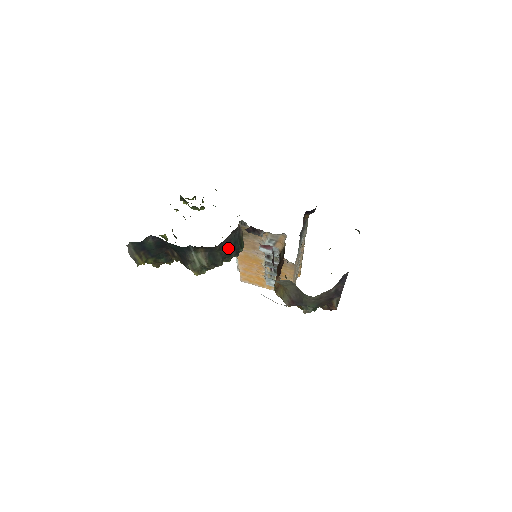
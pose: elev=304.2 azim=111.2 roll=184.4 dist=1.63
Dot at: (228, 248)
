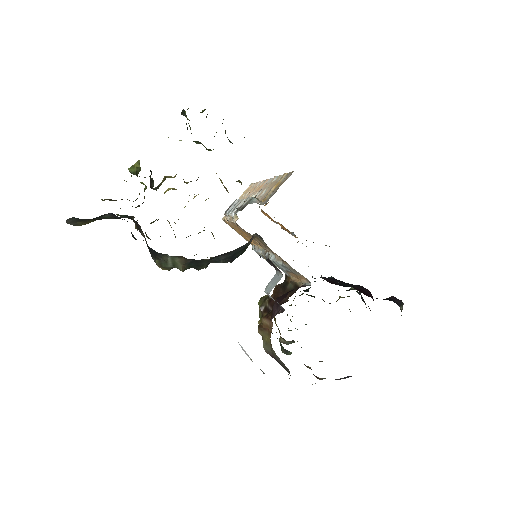
Dot at: (222, 257)
